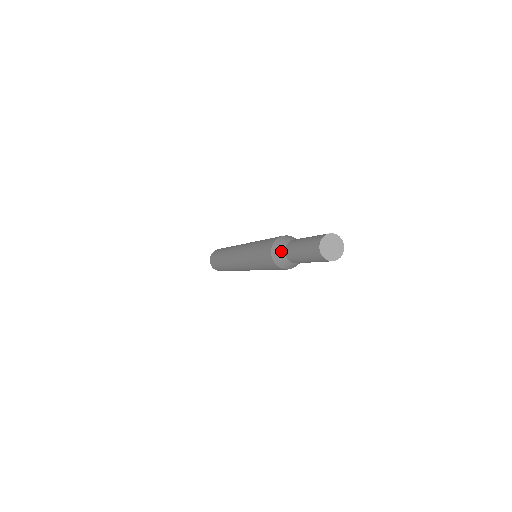
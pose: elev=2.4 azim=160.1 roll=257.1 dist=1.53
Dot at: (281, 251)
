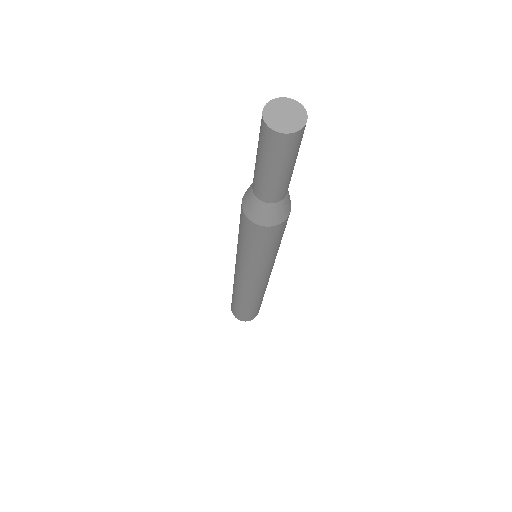
Dot at: occluded
